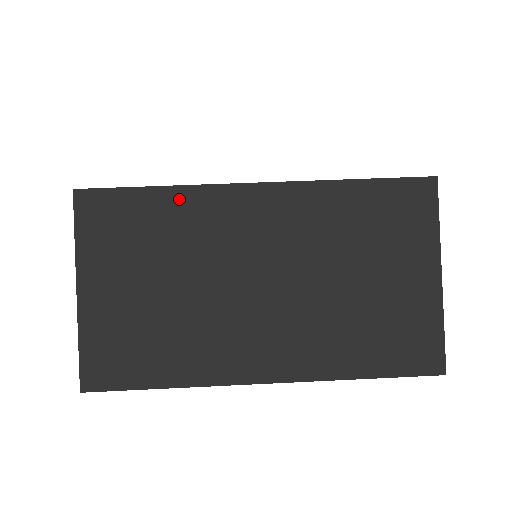
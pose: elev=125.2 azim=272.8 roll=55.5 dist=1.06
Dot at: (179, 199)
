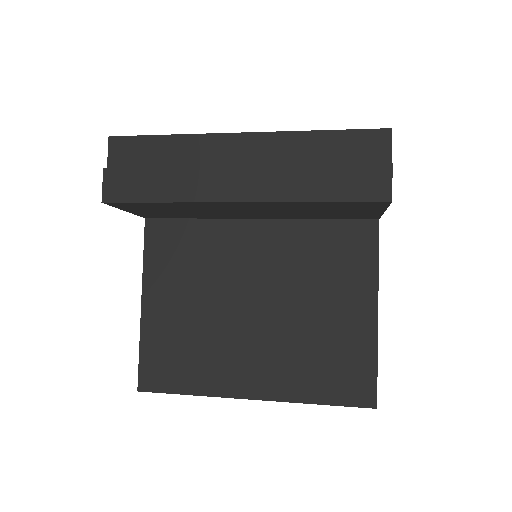
Dot at: occluded
